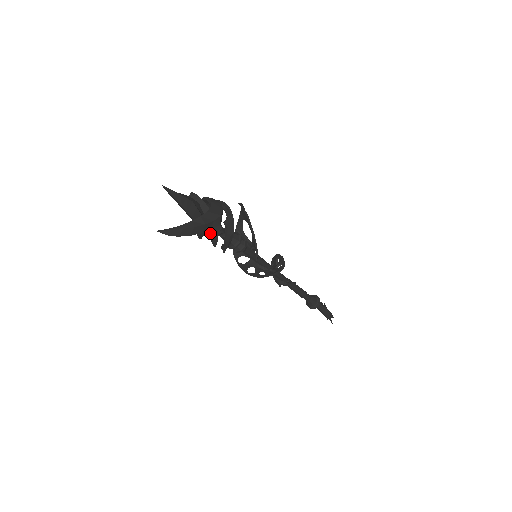
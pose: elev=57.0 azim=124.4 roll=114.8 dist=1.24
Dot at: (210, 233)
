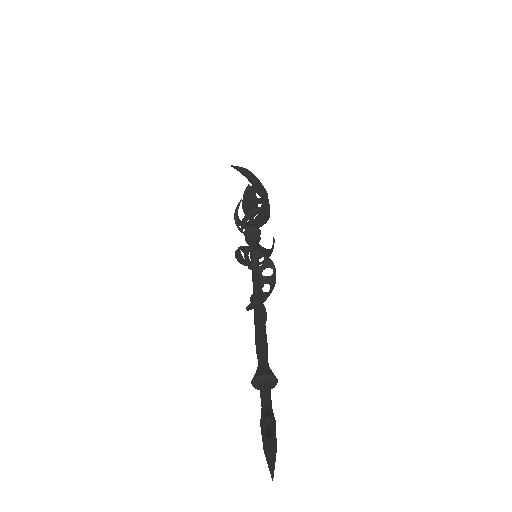
Dot at: (254, 185)
